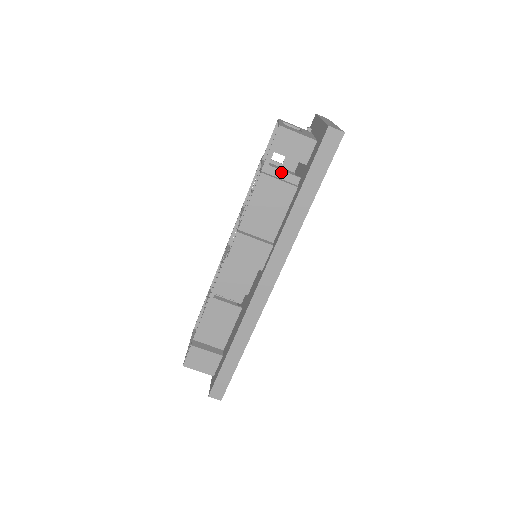
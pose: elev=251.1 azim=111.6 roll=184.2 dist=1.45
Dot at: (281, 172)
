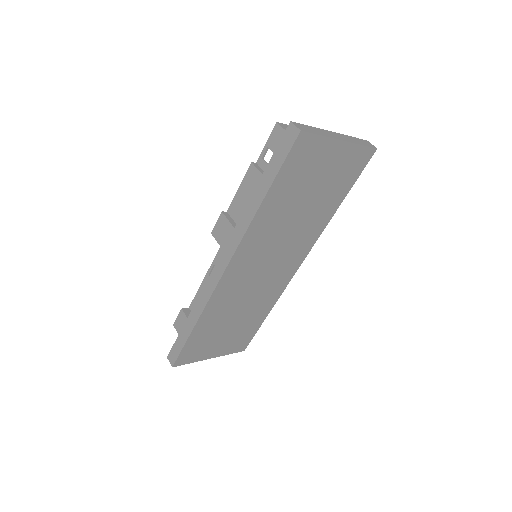
Dot at: occluded
